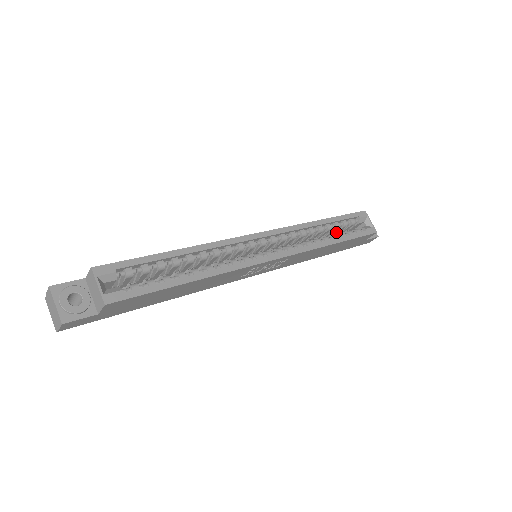
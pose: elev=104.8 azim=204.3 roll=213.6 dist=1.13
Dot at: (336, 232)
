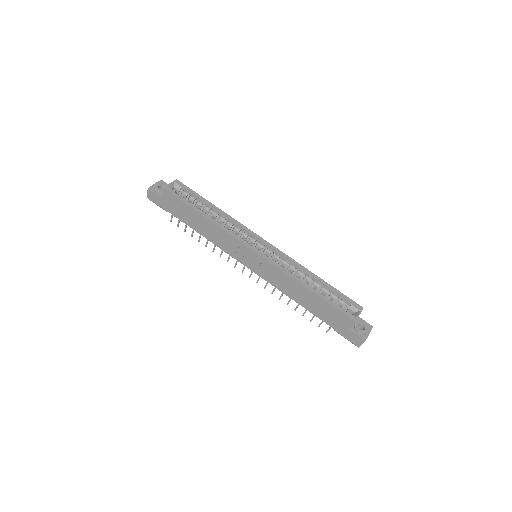
Dot at: occluded
